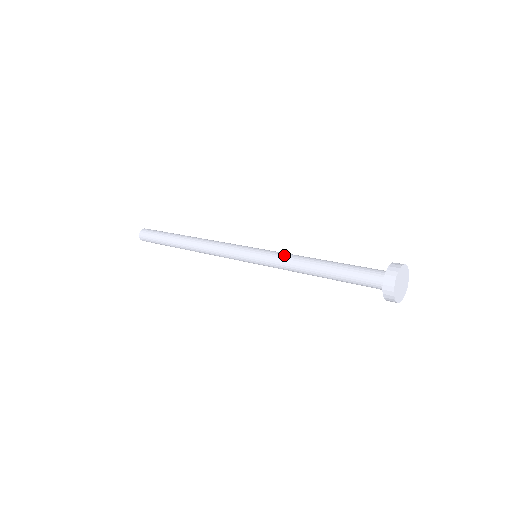
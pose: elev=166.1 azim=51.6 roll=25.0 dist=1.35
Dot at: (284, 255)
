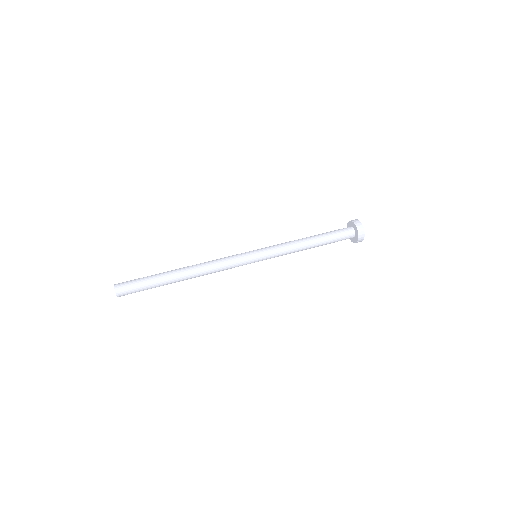
Dot at: (284, 247)
